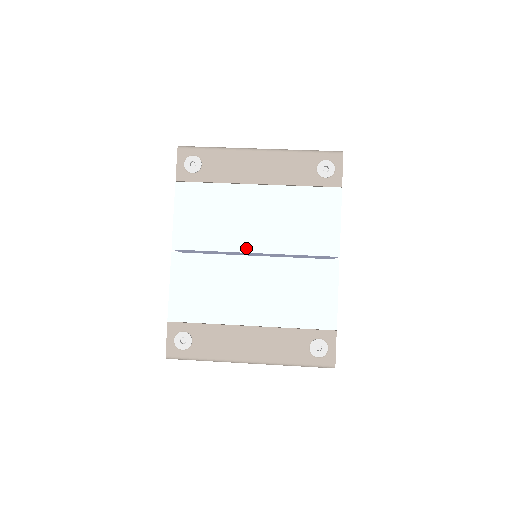
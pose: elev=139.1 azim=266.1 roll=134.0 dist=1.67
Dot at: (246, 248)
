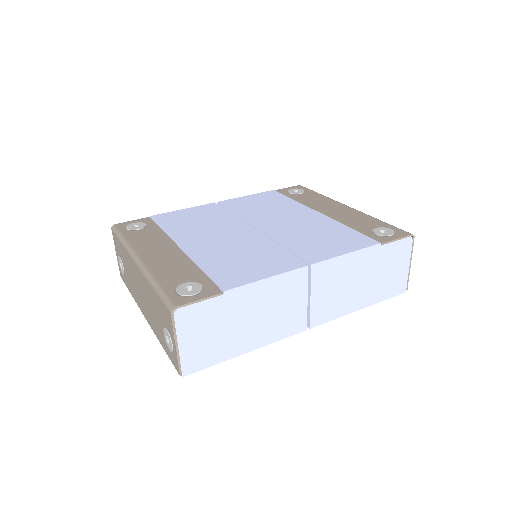
Dot at: (256, 224)
